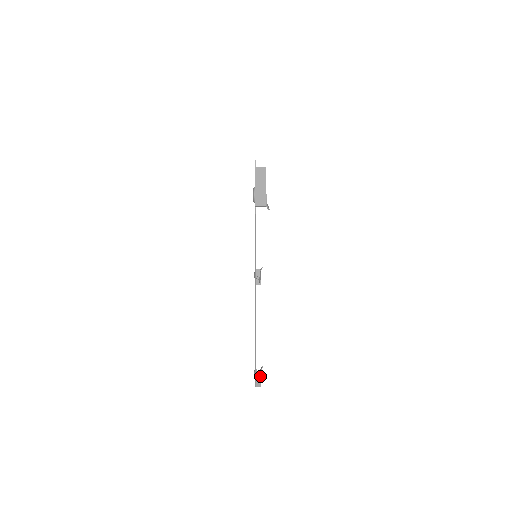
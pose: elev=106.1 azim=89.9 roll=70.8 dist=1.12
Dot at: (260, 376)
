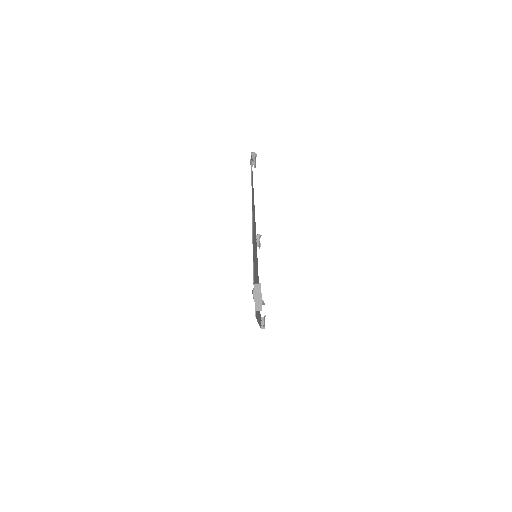
Dot at: (264, 322)
